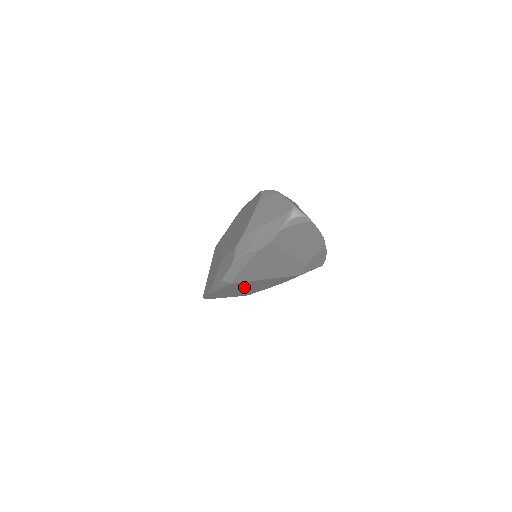
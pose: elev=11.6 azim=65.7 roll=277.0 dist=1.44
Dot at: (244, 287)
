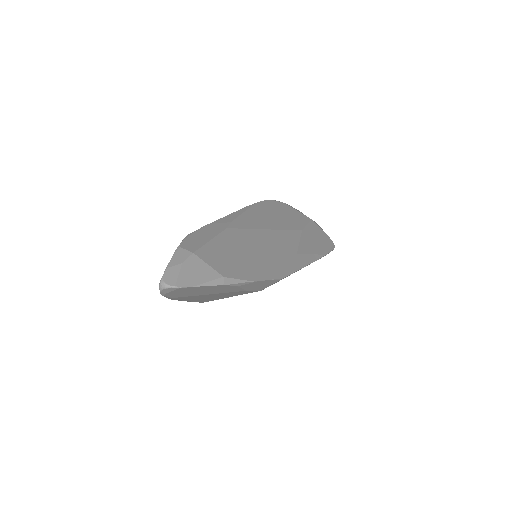
Dot at: occluded
